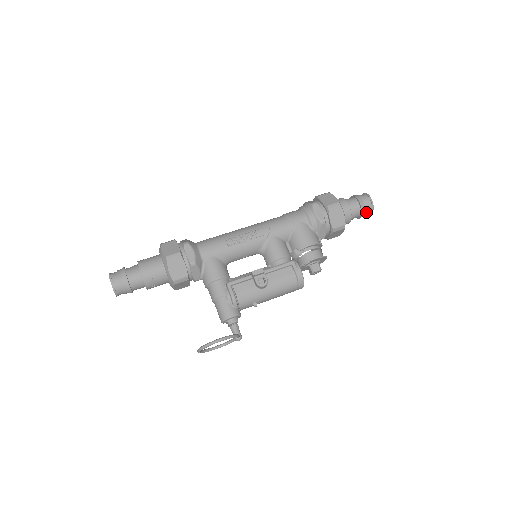
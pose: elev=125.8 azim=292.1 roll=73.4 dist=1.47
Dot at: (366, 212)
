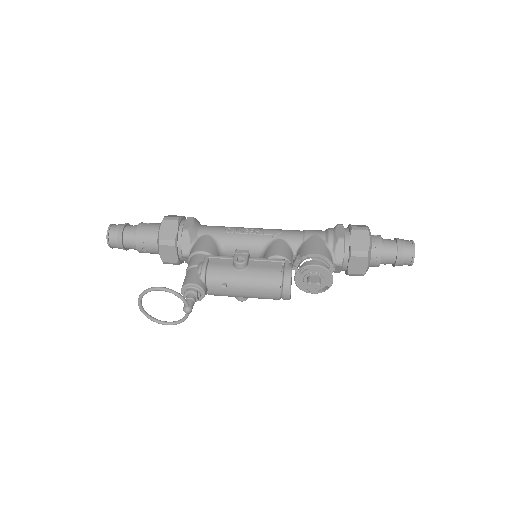
Dot at: (404, 256)
